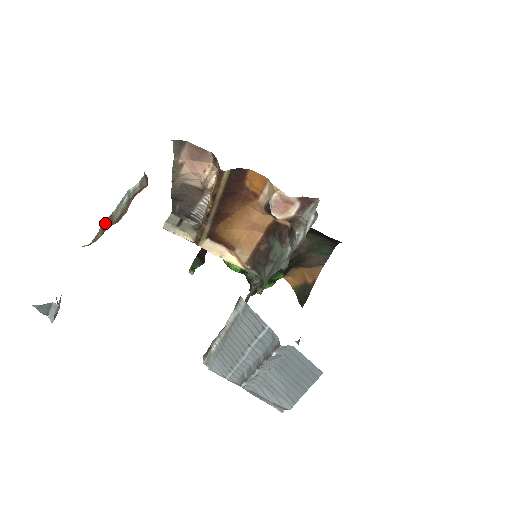
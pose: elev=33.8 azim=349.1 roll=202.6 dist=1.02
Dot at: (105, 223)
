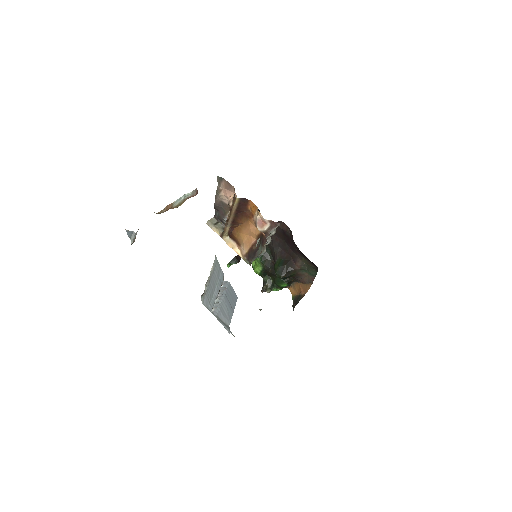
Dot at: (168, 206)
